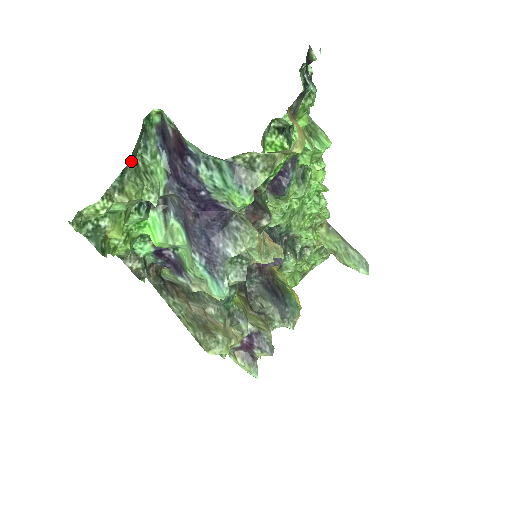
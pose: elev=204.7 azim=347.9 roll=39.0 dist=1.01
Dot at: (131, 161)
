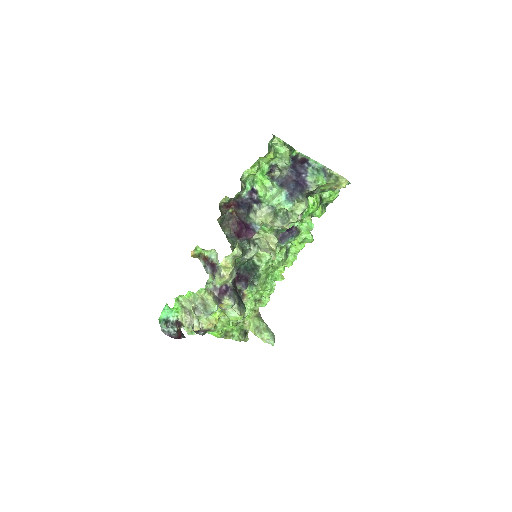
Dot at: (290, 148)
